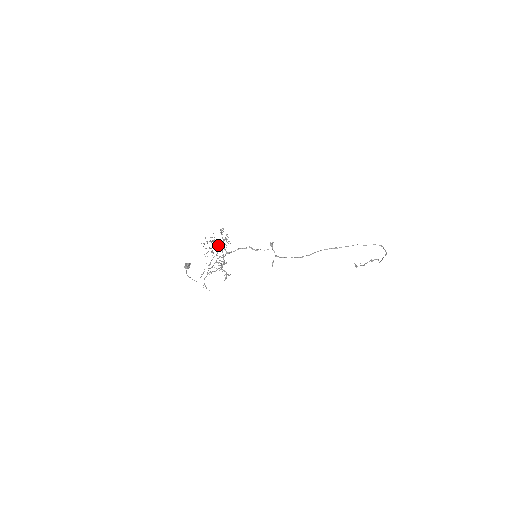
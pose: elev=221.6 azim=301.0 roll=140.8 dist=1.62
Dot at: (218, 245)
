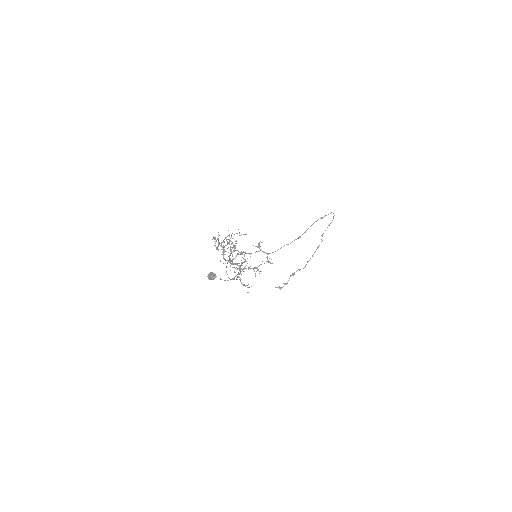
Dot at: (222, 252)
